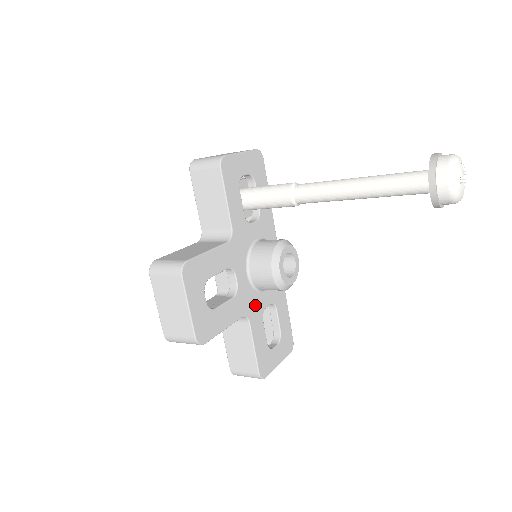
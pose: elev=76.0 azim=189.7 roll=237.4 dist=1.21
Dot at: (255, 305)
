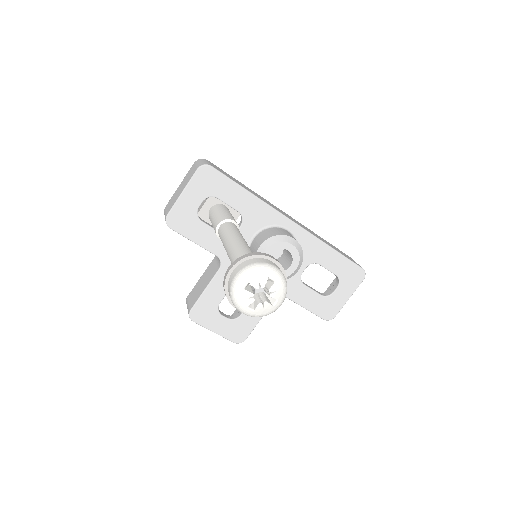
Dot at: occluded
